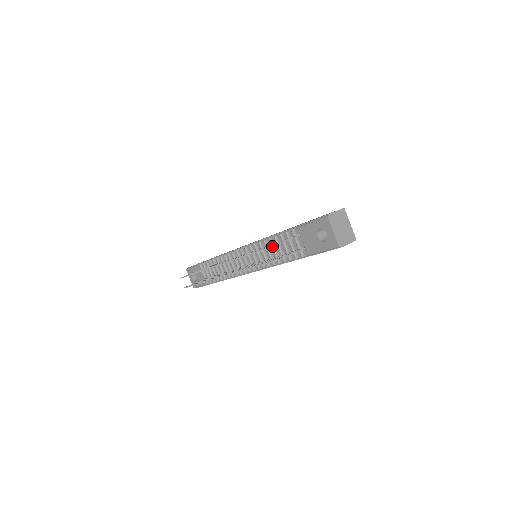
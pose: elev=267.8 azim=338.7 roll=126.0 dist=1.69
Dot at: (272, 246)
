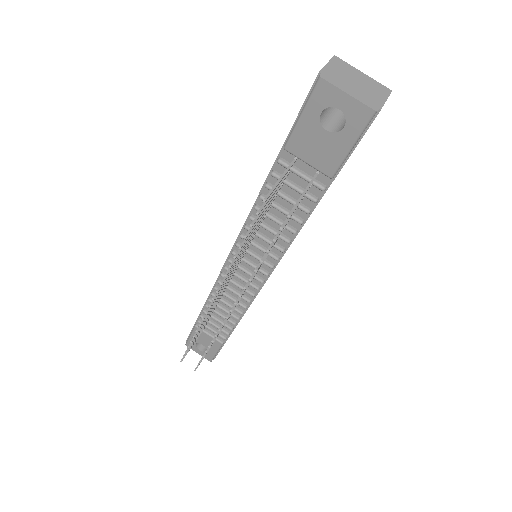
Dot at: (265, 197)
